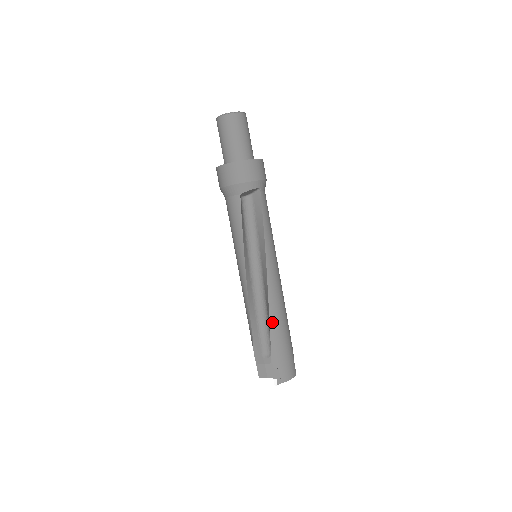
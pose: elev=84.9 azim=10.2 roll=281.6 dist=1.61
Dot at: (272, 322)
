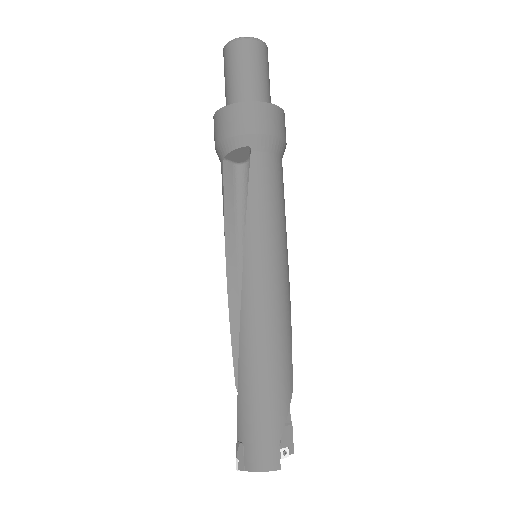
Dot at: (241, 363)
